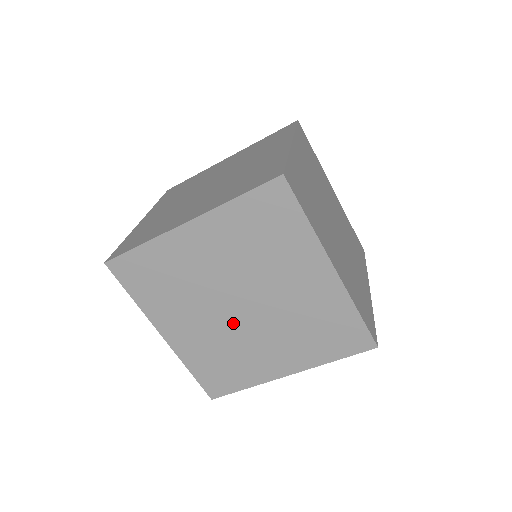
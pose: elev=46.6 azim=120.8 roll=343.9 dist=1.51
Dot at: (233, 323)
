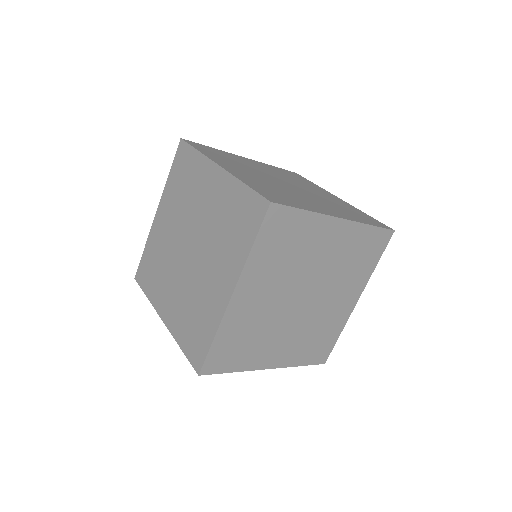
Dot at: (189, 269)
